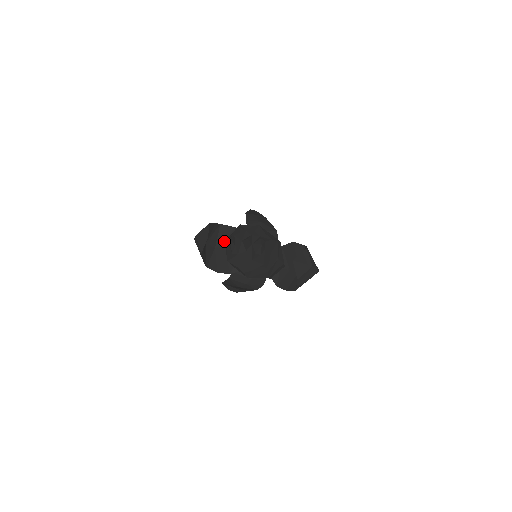
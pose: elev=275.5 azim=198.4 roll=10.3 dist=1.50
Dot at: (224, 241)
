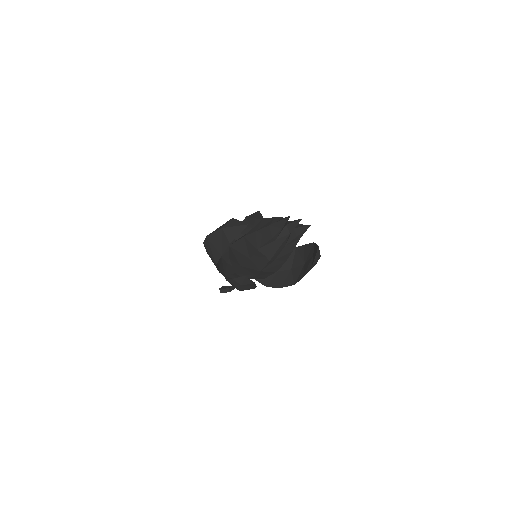
Dot at: occluded
